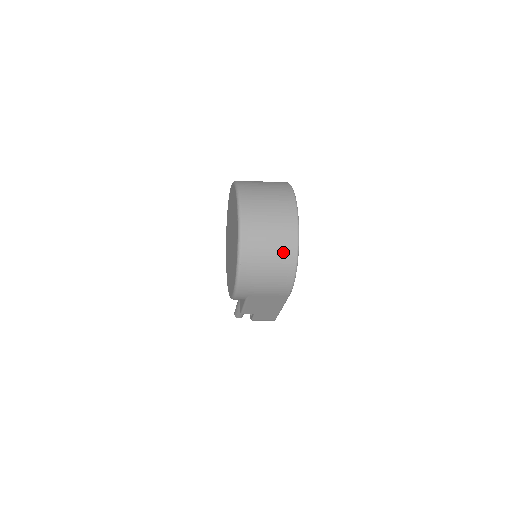
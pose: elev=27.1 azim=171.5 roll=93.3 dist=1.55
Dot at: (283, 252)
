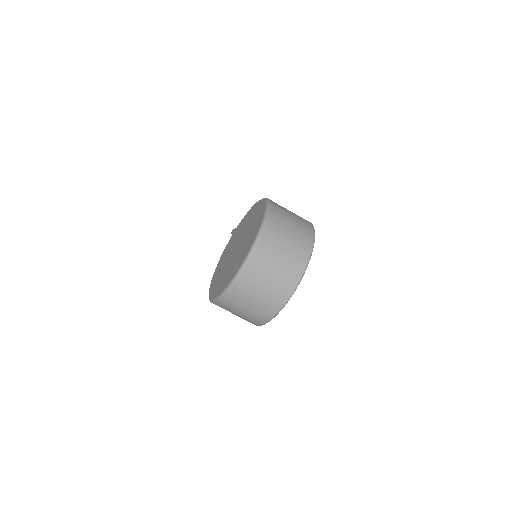
Dot at: (261, 312)
